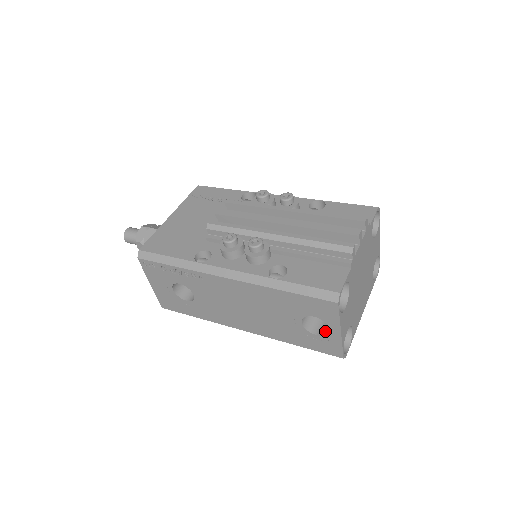
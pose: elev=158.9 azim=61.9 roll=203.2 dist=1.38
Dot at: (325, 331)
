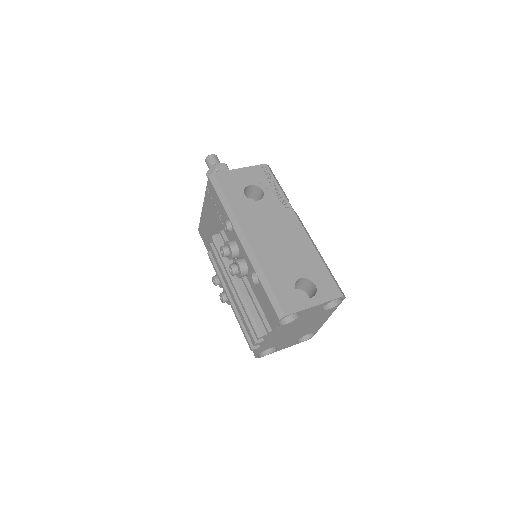
Dot at: occluded
